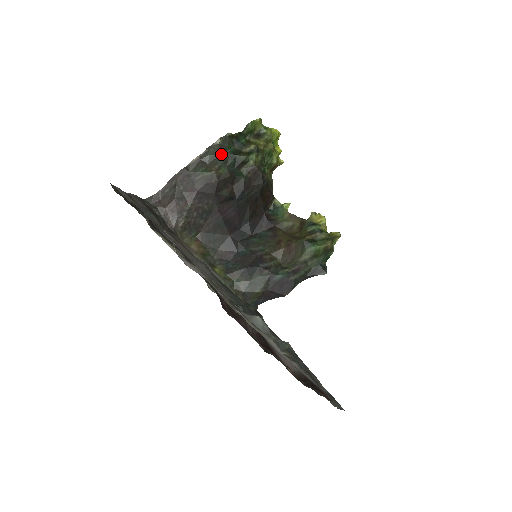
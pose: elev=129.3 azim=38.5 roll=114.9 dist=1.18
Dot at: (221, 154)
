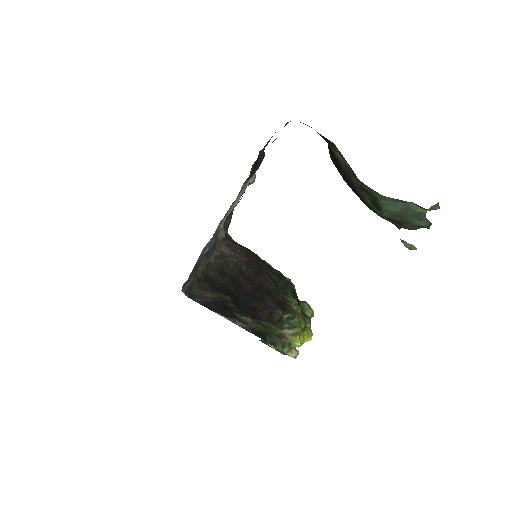
Dot at: (282, 278)
